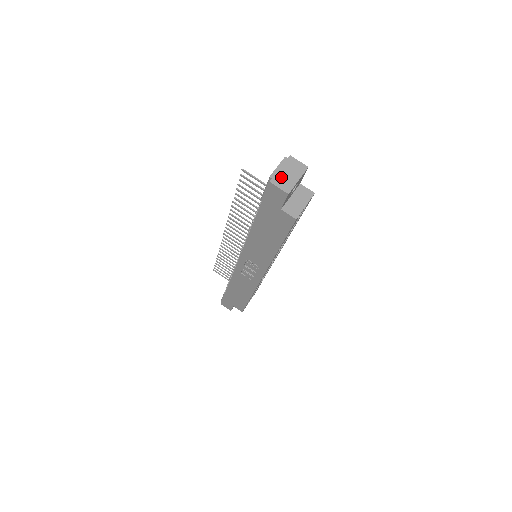
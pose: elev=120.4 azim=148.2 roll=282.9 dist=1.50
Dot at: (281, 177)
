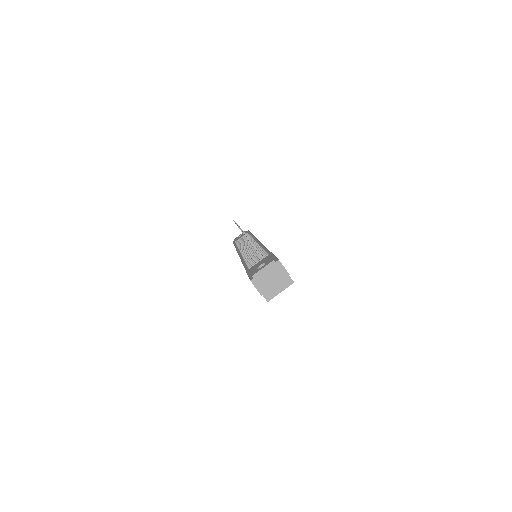
Dot at: (262, 279)
